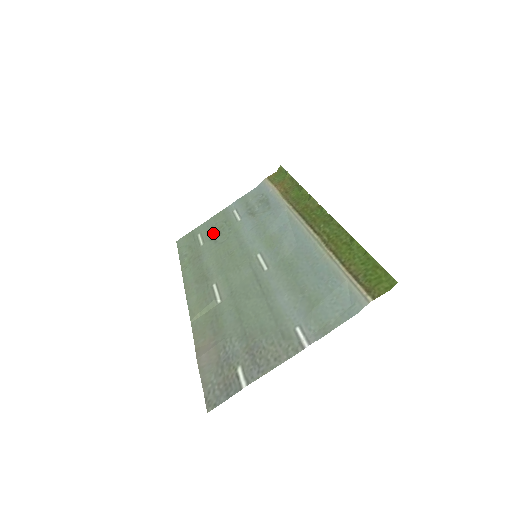
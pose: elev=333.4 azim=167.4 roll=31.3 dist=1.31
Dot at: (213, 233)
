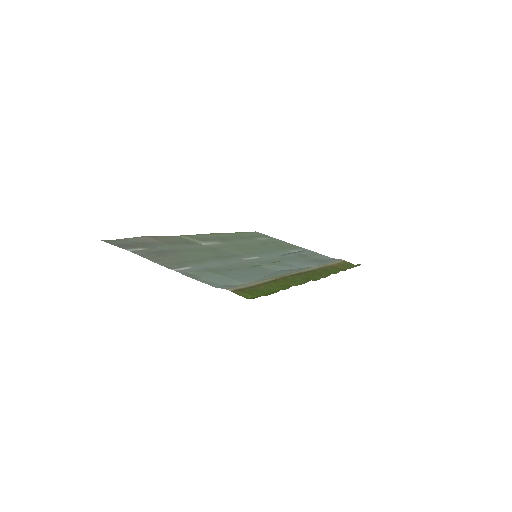
Dot at: (272, 243)
